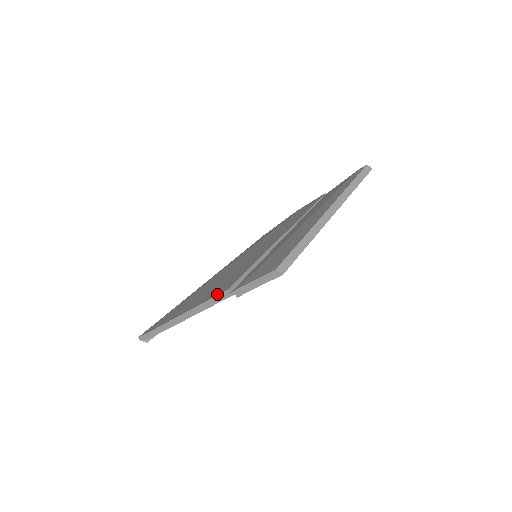
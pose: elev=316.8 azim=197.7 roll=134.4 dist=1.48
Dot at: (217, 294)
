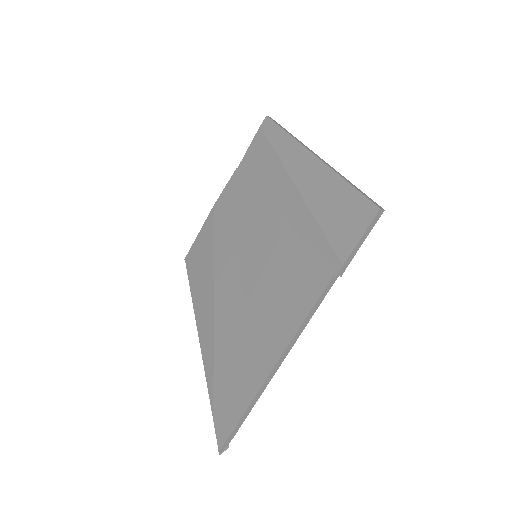
Dot at: (320, 291)
